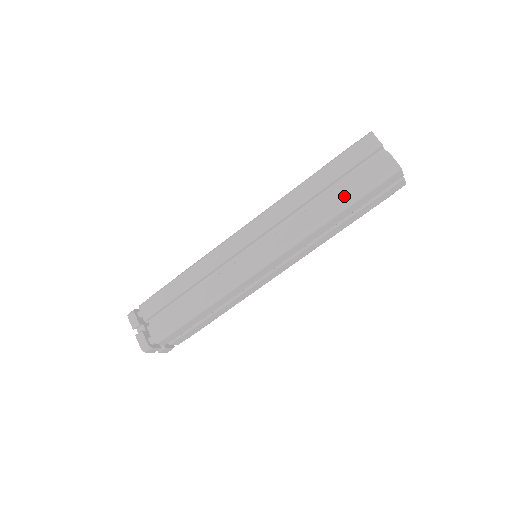
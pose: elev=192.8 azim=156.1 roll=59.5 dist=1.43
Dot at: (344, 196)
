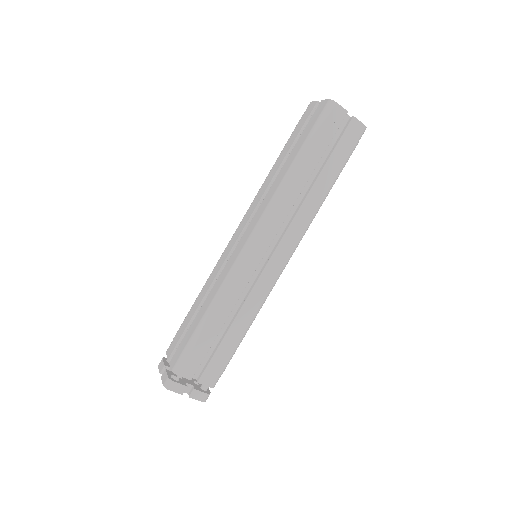
Dot at: (297, 150)
